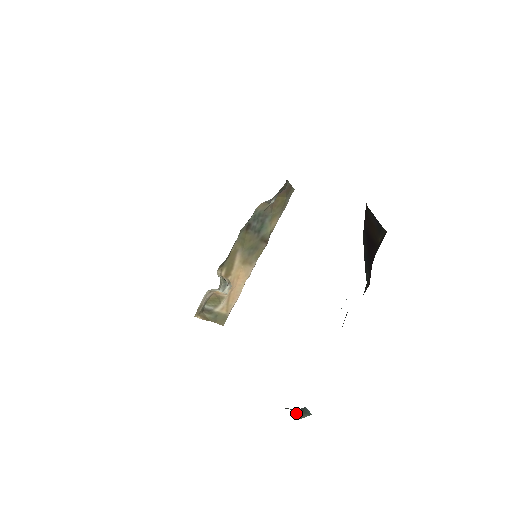
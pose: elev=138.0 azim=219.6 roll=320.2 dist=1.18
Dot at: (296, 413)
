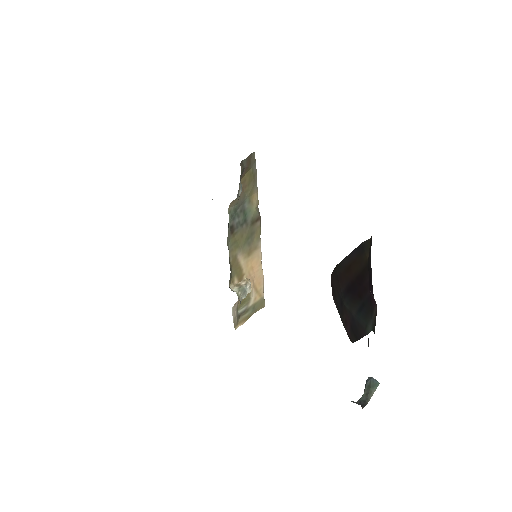
Dot at: (365, 394)
